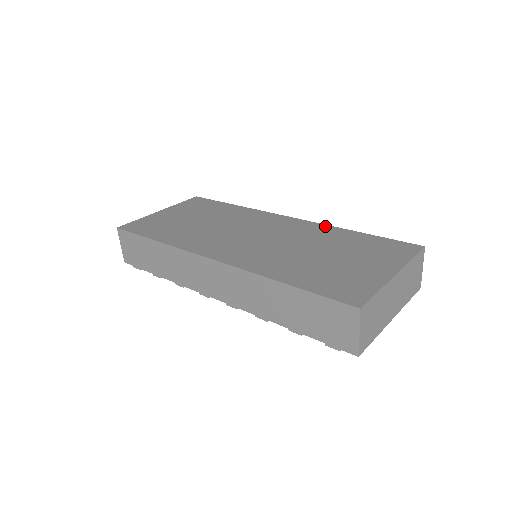
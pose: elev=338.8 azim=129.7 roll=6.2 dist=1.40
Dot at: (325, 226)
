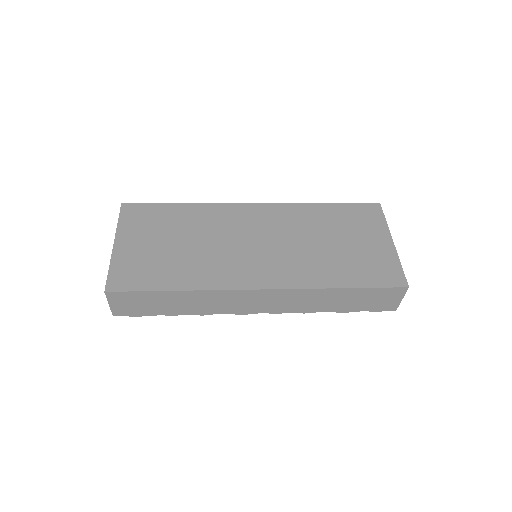
Dot at: (295, 205)
